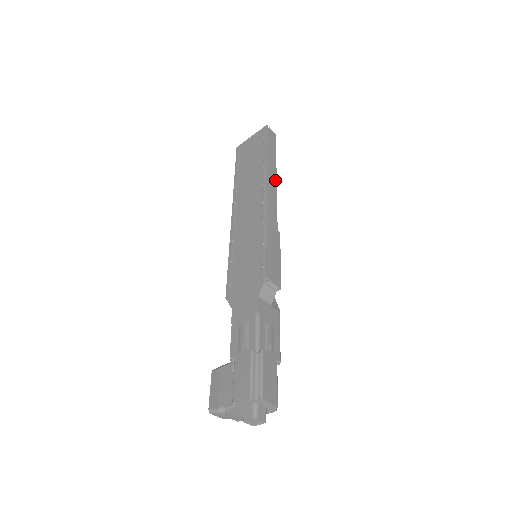
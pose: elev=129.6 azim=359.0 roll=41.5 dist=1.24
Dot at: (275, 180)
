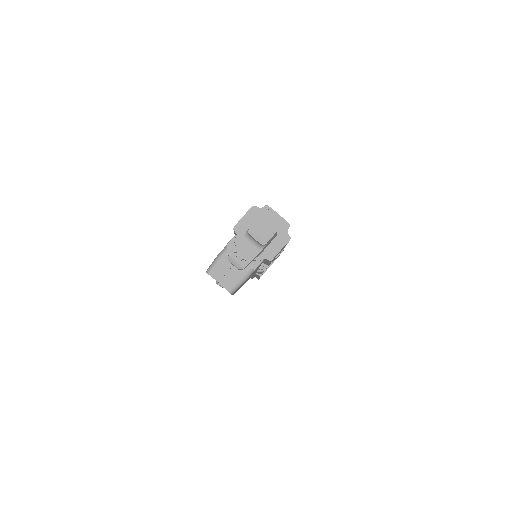
Dot at: occluded
